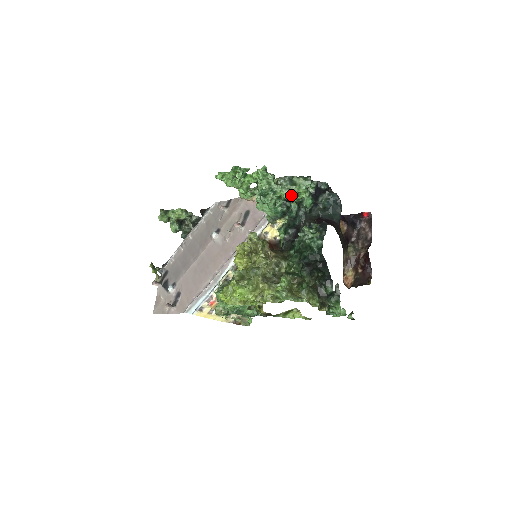
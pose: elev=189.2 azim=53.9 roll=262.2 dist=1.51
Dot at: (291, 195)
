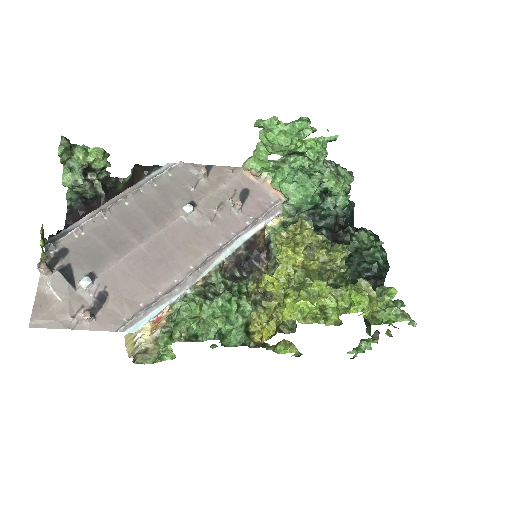
Dot at: (335, 186)
